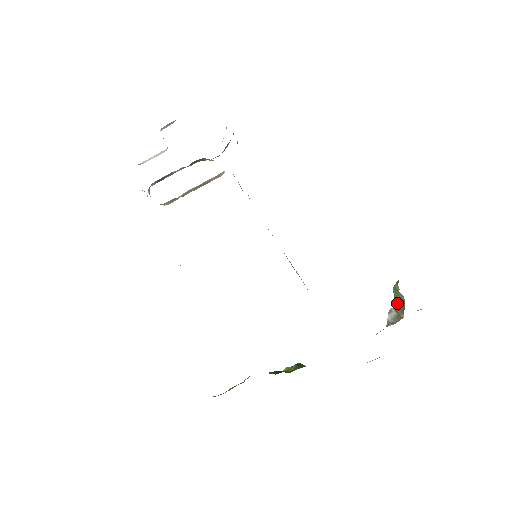
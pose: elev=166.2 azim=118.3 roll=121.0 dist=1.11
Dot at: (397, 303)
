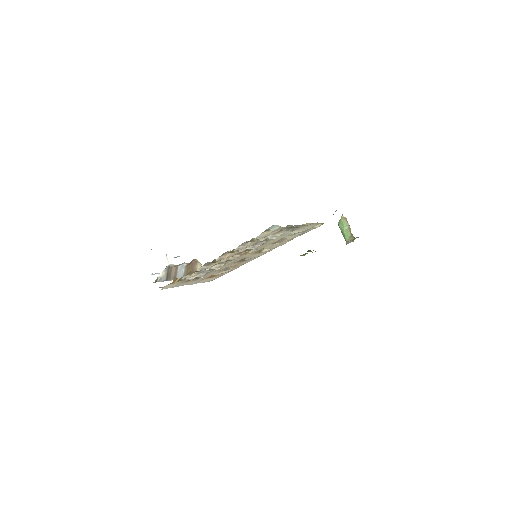
Dot at: (346, 235)
